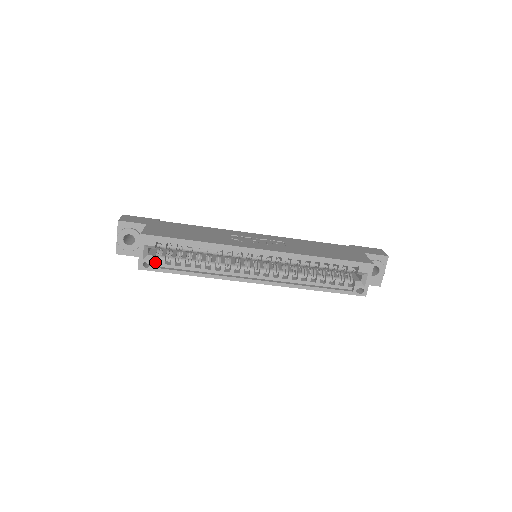
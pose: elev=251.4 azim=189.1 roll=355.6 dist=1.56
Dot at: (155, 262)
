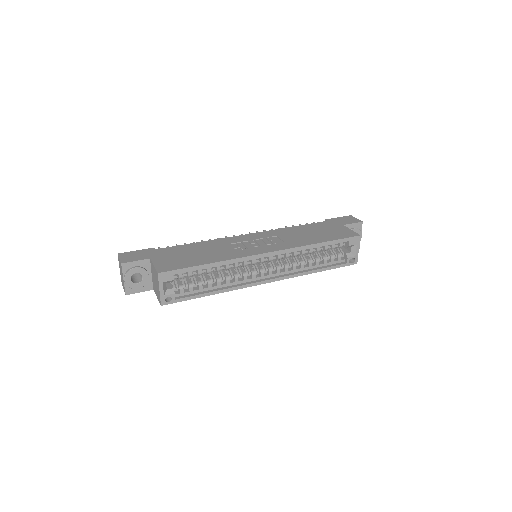
Dot at: occluded
